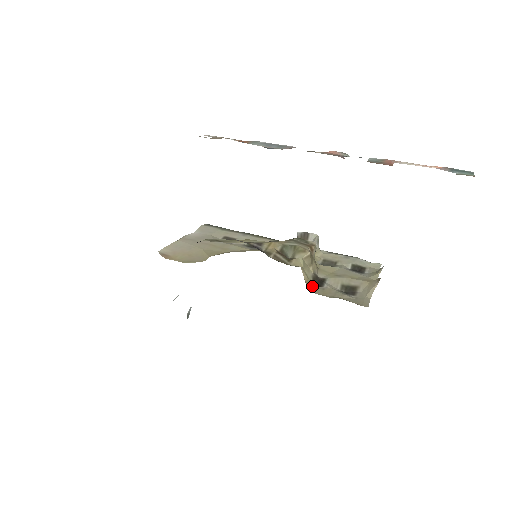
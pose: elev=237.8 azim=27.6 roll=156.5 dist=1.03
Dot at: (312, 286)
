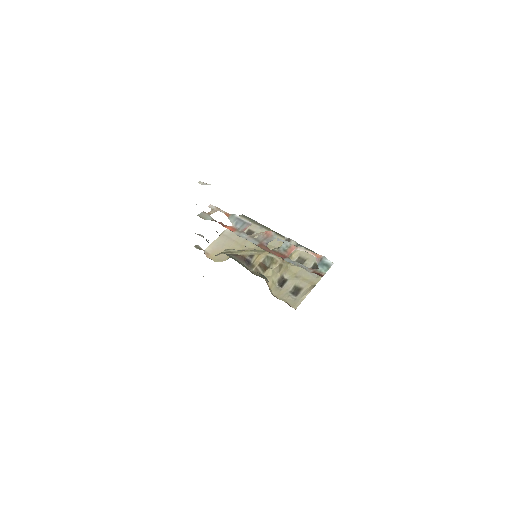
Dot at: (275, 287)
